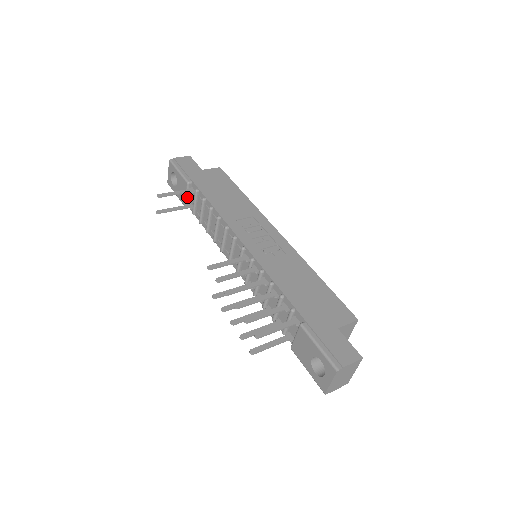
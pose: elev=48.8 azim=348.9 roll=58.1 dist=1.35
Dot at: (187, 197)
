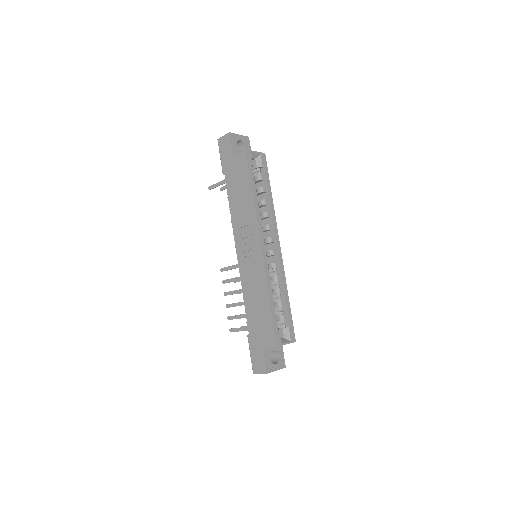
Dot at: occluded
